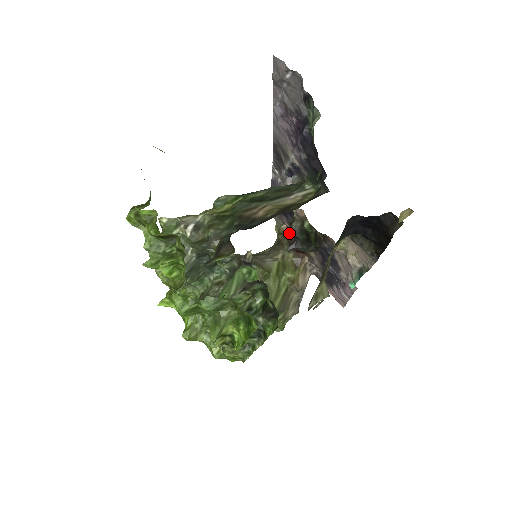
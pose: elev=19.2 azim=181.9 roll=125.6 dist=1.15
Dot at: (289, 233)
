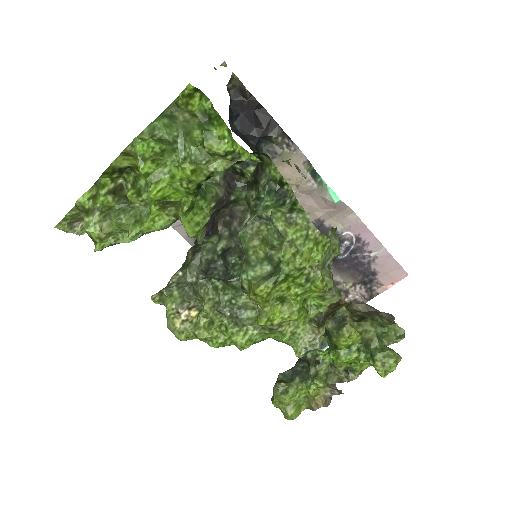
Dot at: occluded
